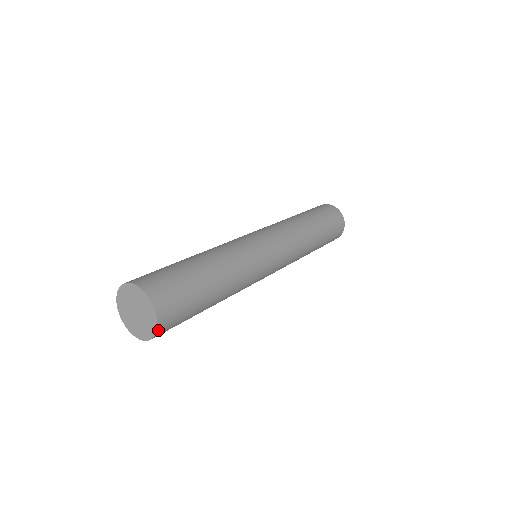
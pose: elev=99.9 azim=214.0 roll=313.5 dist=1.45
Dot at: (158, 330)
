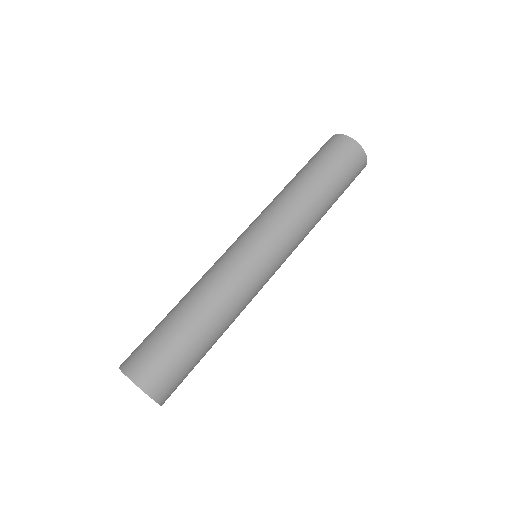
Dot at: (163, 403)
